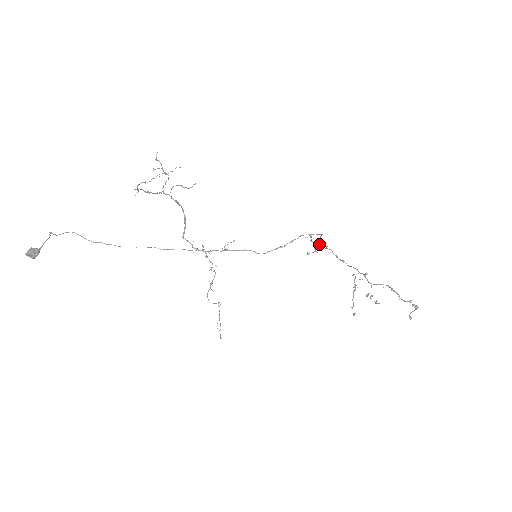
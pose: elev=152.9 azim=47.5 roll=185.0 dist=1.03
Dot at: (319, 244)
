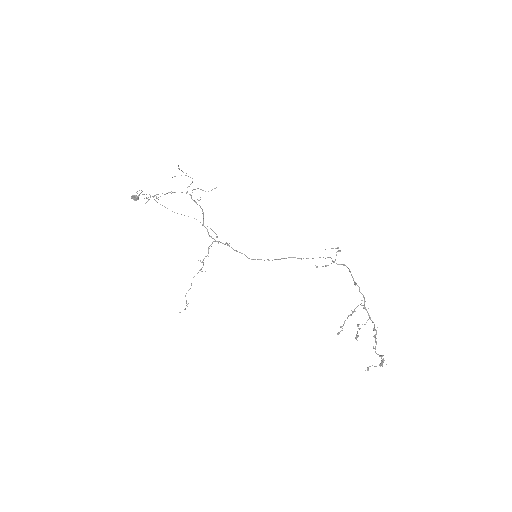
Dot at: (333, 261)
